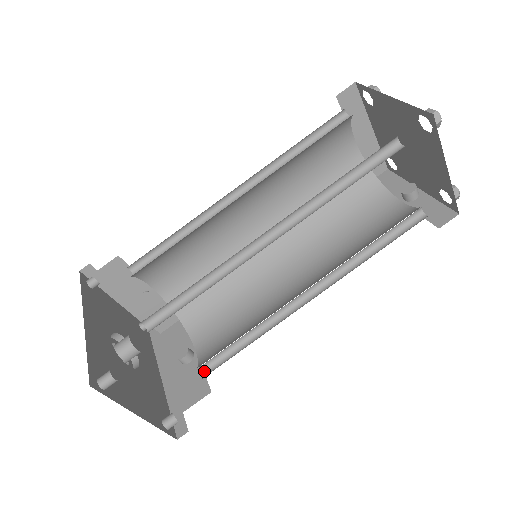
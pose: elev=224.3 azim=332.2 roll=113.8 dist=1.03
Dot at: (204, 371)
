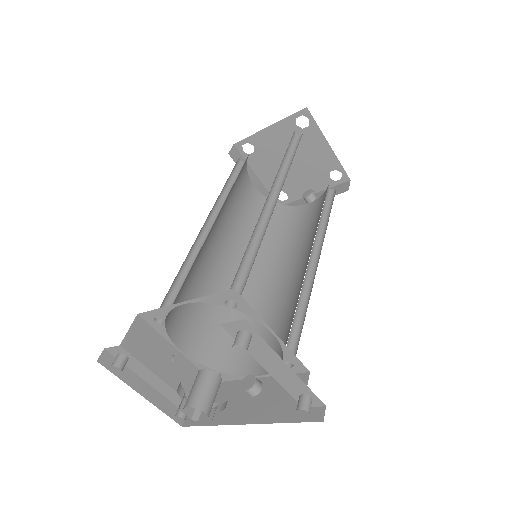
Dot at: (288, 363)
